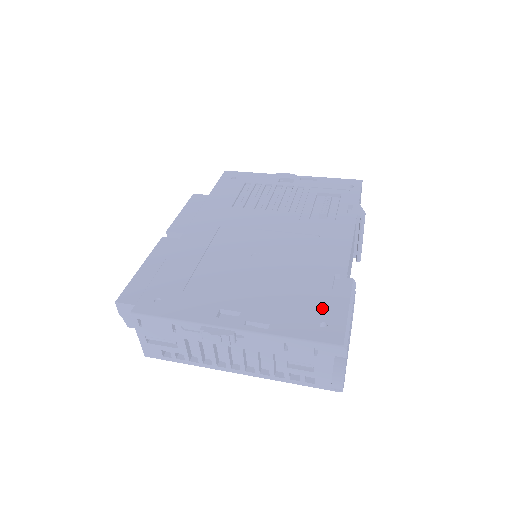
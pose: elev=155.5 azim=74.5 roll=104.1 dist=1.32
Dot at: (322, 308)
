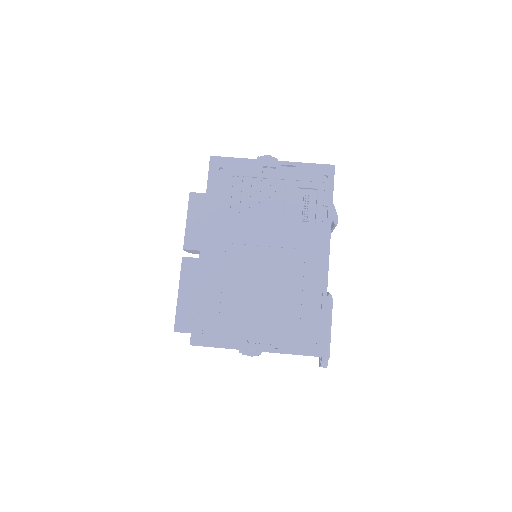
Dot at: (313, 327)
